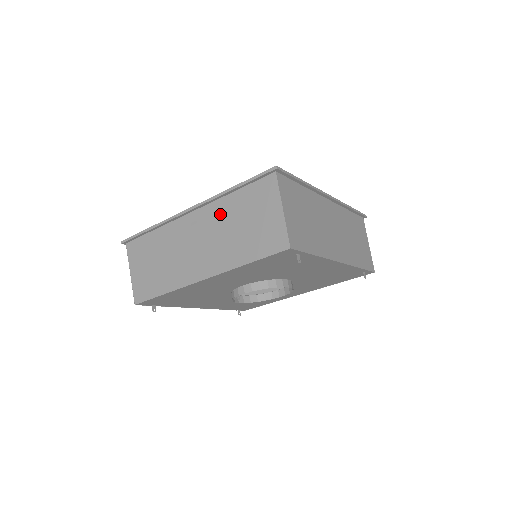
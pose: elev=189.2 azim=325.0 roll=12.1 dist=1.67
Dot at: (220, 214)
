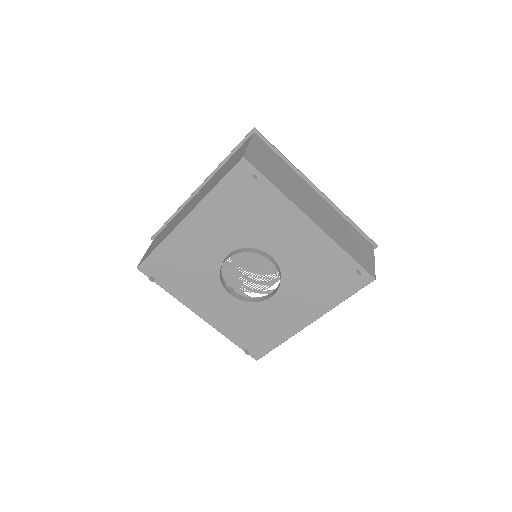
Dot at: (214, 177)
